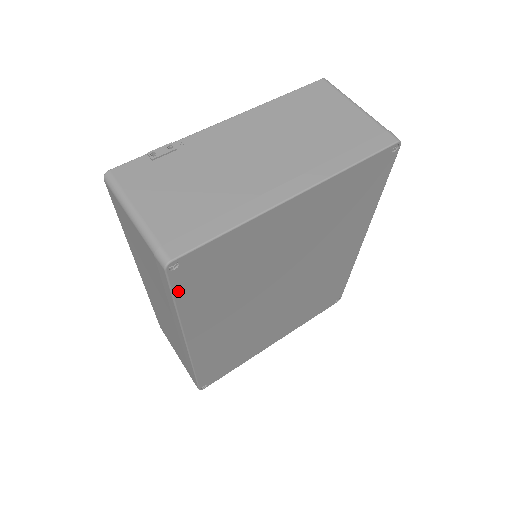
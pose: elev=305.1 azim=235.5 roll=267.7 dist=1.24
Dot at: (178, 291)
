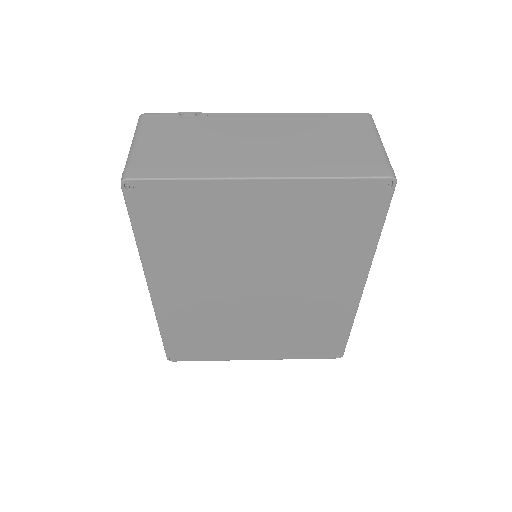
Dot at: (135, 217)
